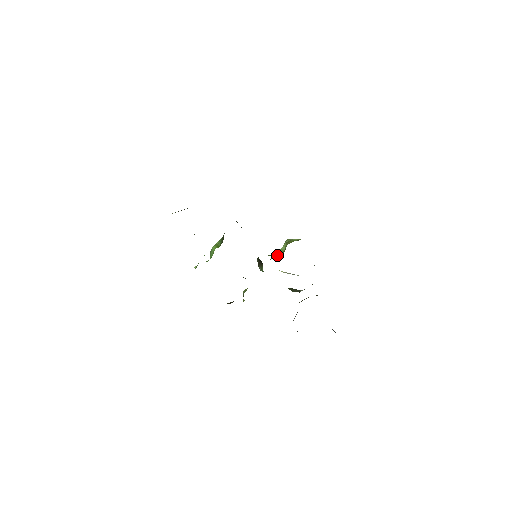
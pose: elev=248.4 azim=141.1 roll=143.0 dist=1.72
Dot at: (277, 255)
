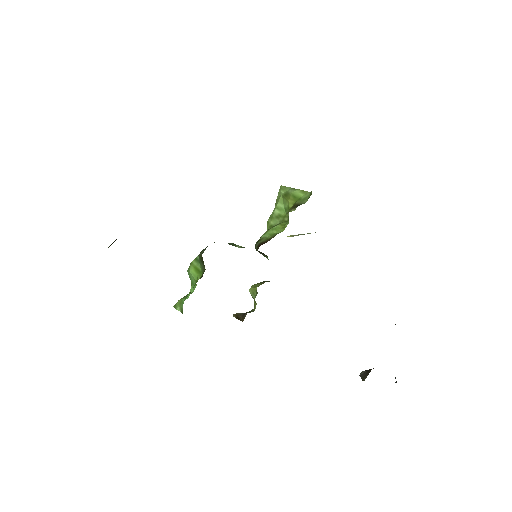
Dot at: (276, 221)
